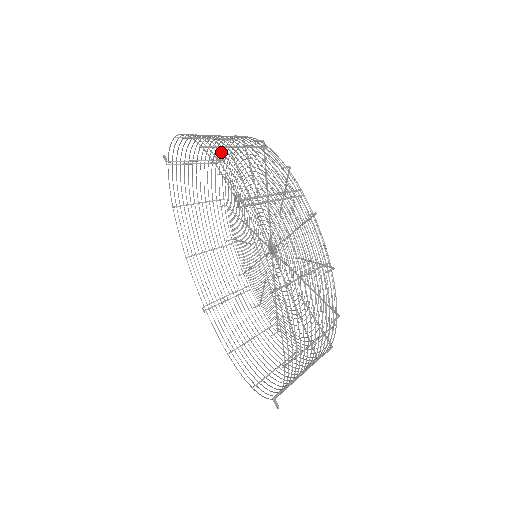
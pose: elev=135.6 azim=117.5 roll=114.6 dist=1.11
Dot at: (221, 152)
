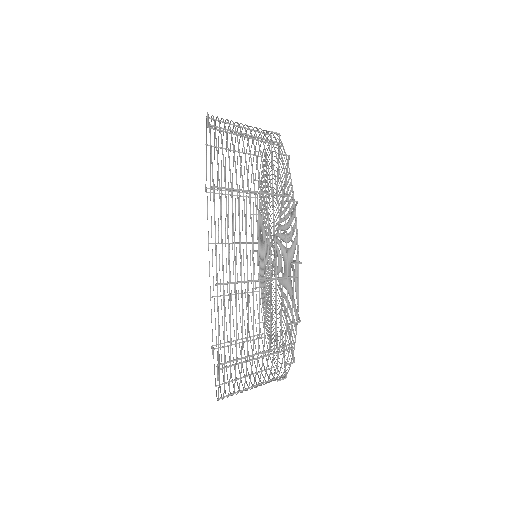
Dot at: (221, 118)
